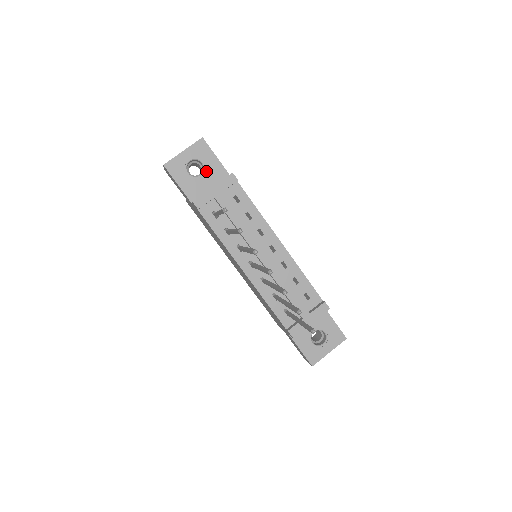
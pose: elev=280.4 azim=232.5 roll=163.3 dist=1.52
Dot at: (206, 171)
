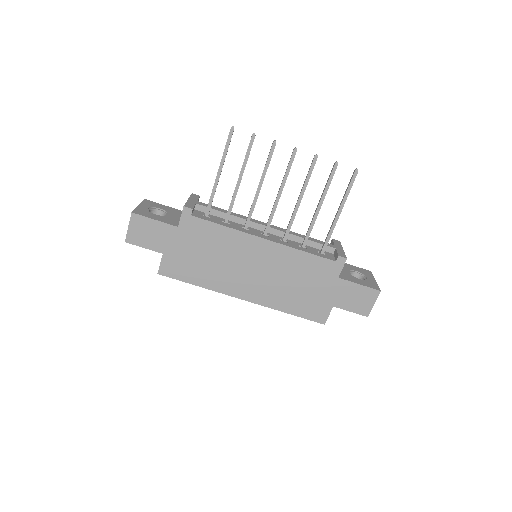
Dot at: (167, 212)
